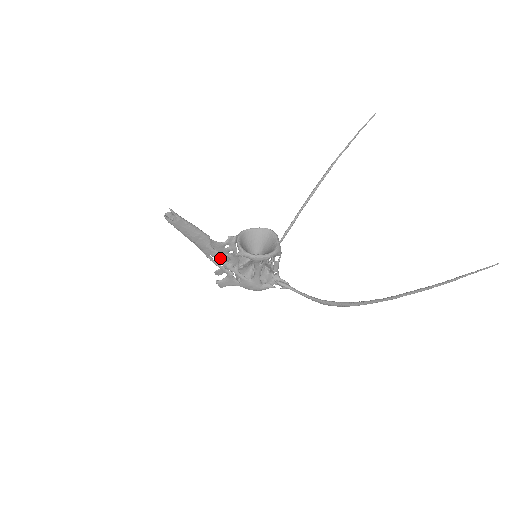
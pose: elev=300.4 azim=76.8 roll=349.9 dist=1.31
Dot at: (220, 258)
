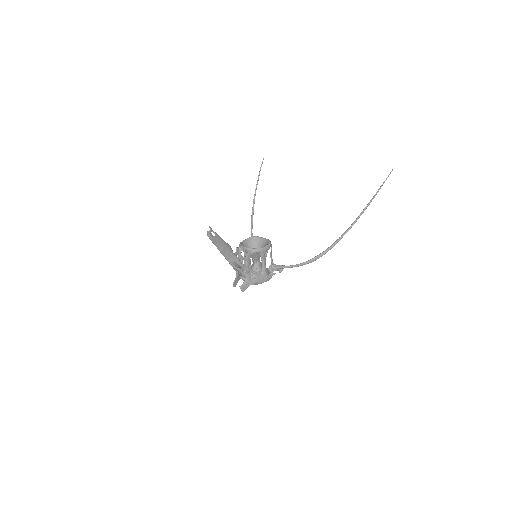
Dot at: (240, 262)
